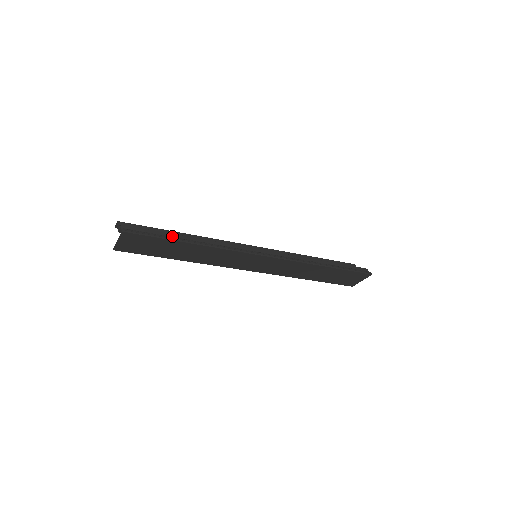
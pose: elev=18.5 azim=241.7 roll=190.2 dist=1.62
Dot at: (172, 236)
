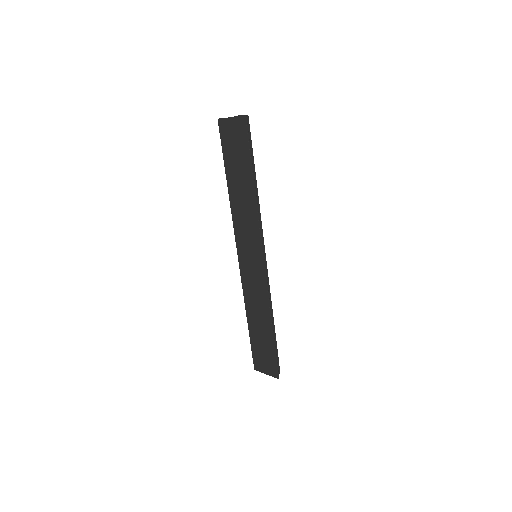
Dot at: (253, 165)
